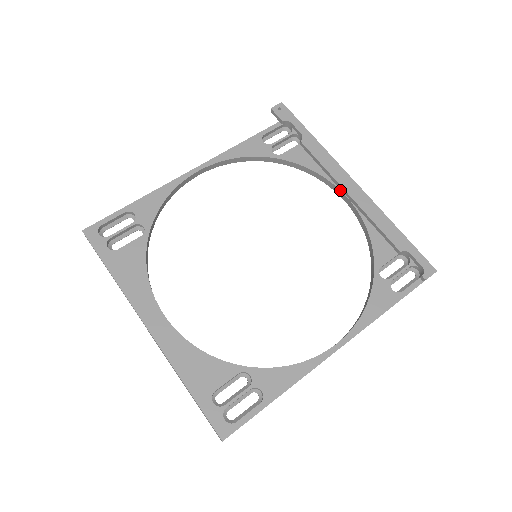
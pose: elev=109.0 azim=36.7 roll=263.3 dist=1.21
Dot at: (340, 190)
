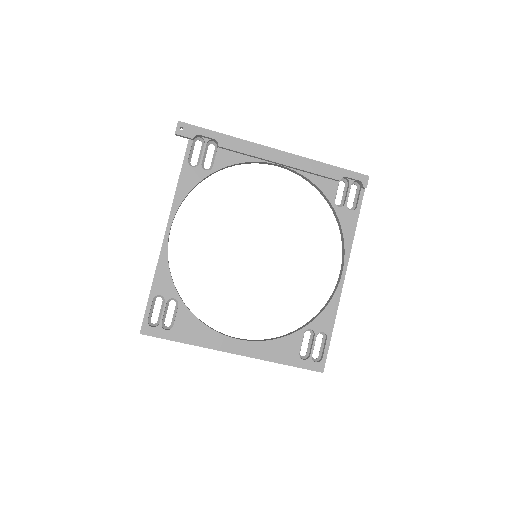
Dot at: (272, 163)
